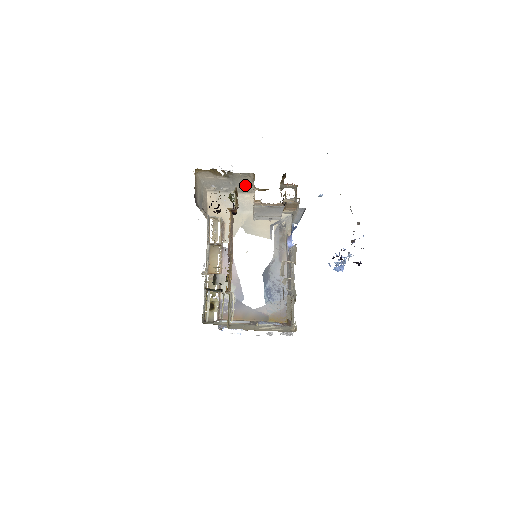
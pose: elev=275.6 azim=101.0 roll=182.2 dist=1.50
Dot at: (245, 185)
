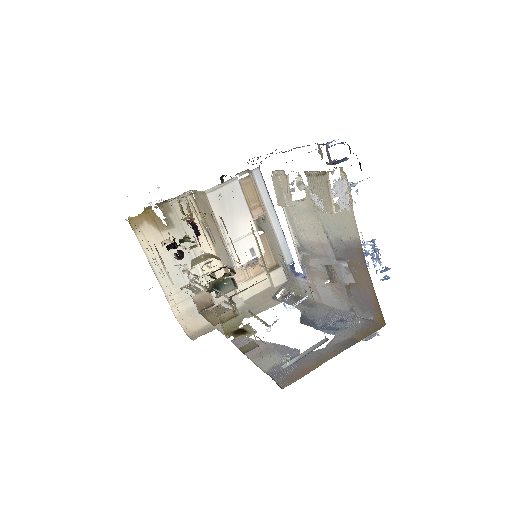
Dot at: (204, 252)
